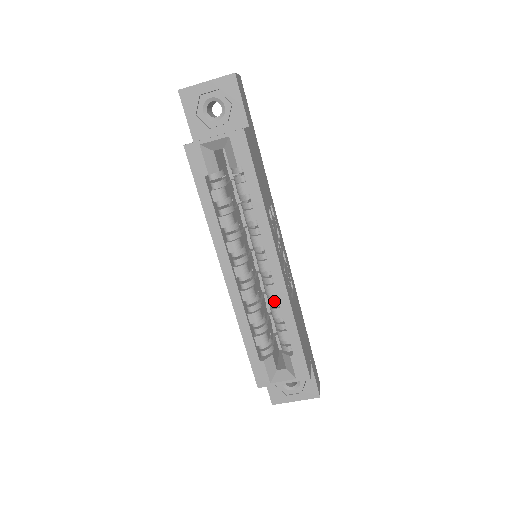
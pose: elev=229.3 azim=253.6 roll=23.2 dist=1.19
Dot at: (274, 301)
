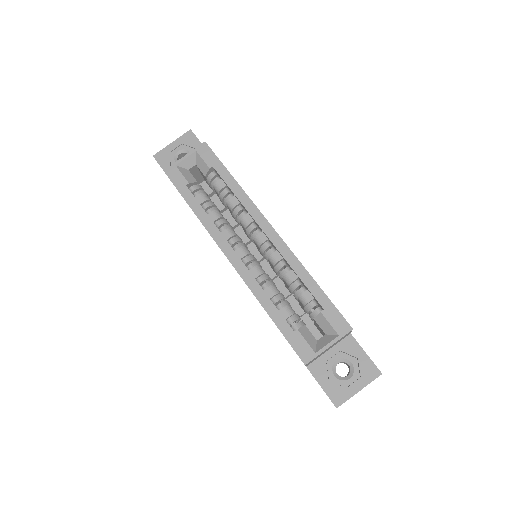
Dot at: (283, 269)
